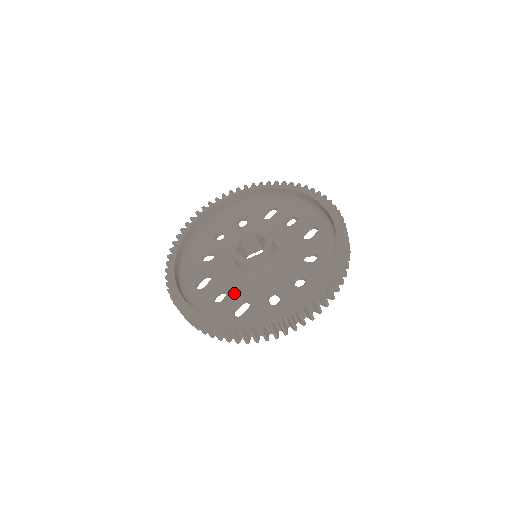
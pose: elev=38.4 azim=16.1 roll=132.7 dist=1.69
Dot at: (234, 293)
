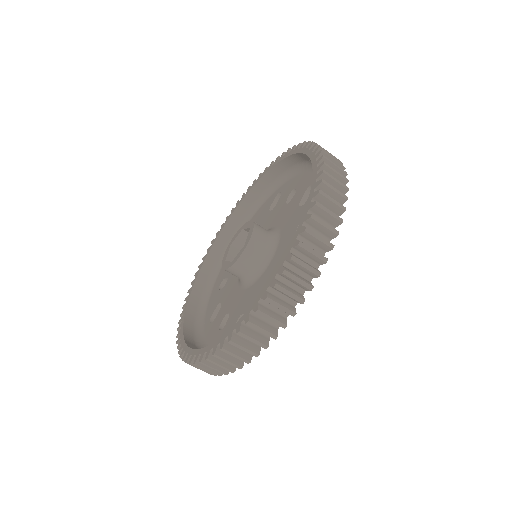
Dot at: (235, 311)
